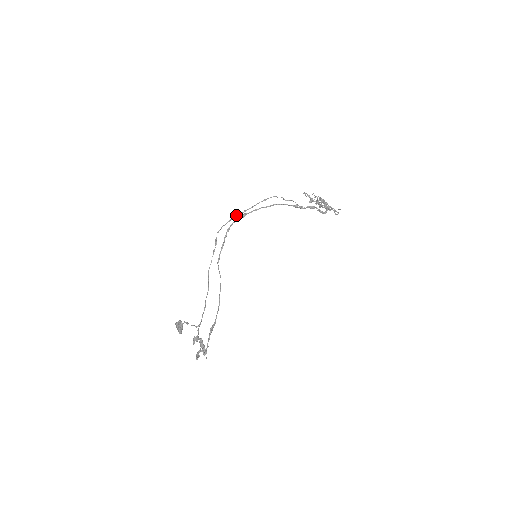
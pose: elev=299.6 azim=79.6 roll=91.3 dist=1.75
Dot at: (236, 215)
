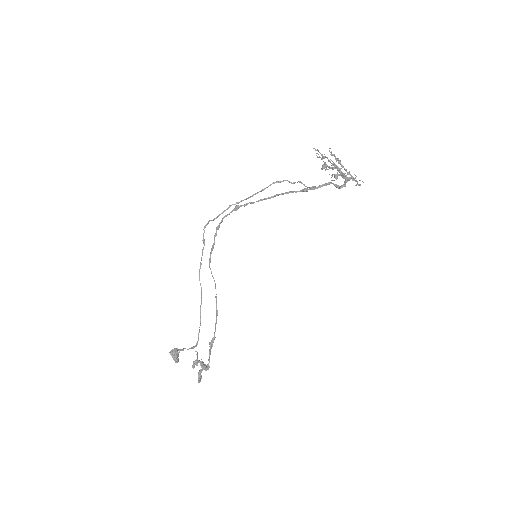
Dot at: (226, 209)
